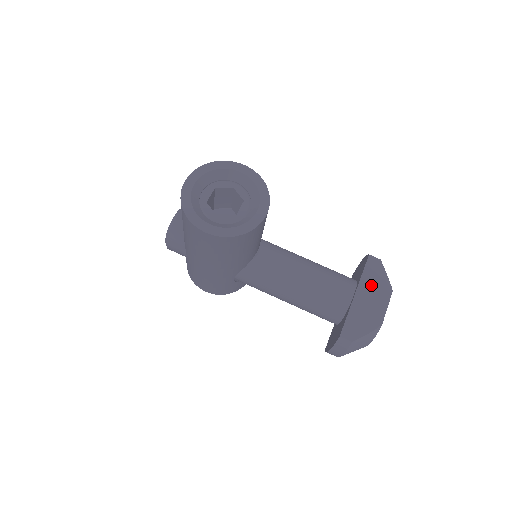
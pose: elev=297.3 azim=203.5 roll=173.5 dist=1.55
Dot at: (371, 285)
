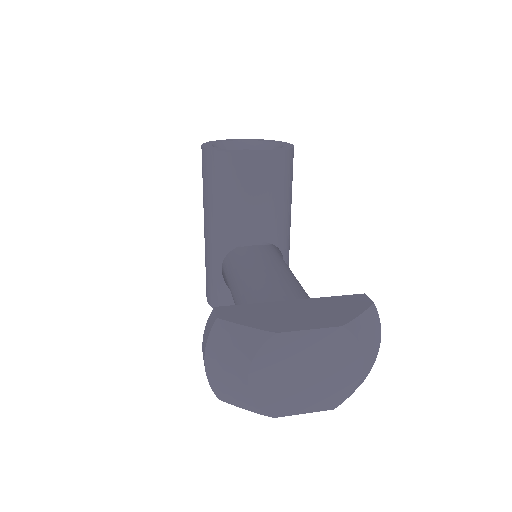
Dot at: (323, 307)
